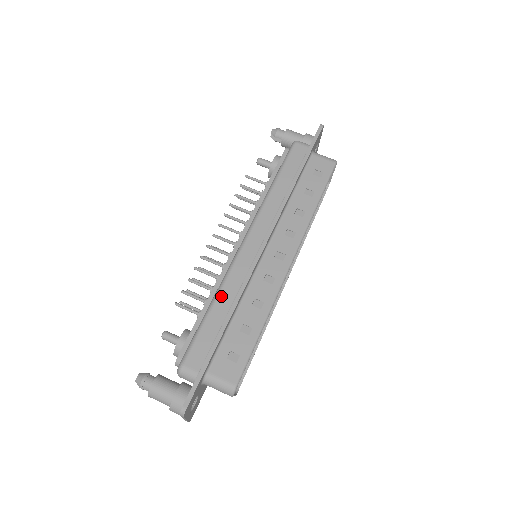
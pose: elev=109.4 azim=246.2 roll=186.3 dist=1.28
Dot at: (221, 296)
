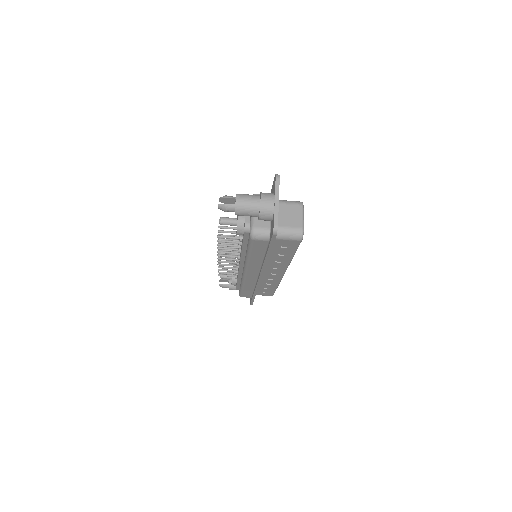
Dot at: (245, 287)
